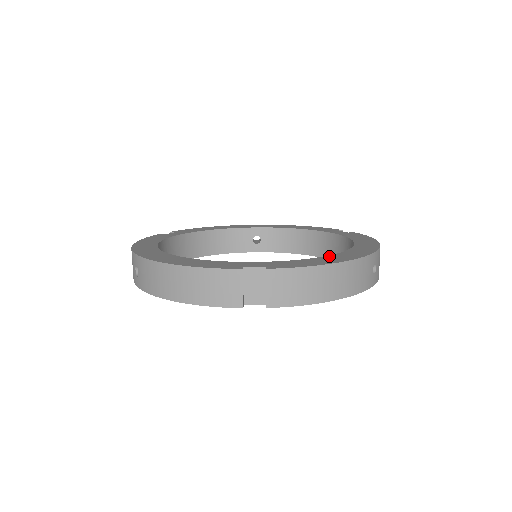
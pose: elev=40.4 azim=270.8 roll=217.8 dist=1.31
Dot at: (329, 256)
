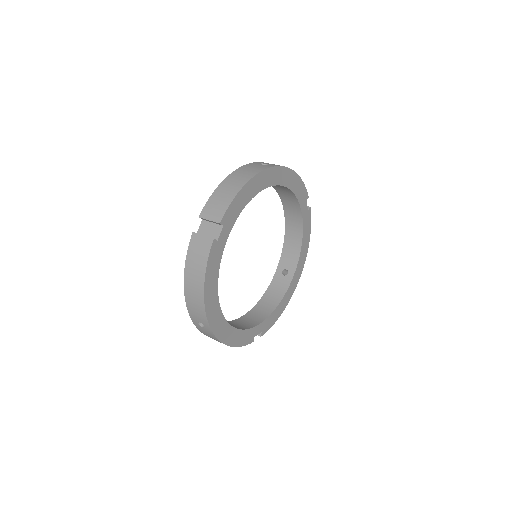
Dot at: (284, 298)
